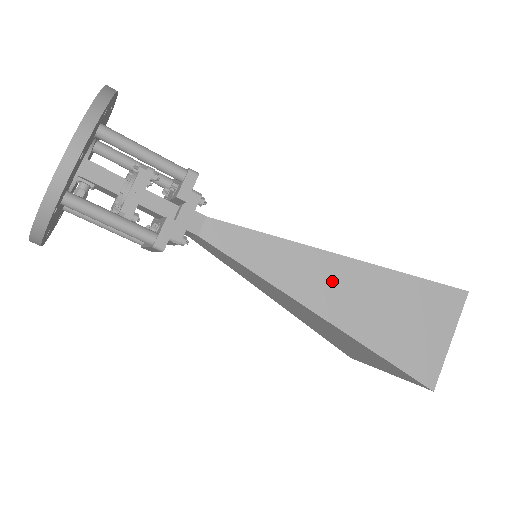
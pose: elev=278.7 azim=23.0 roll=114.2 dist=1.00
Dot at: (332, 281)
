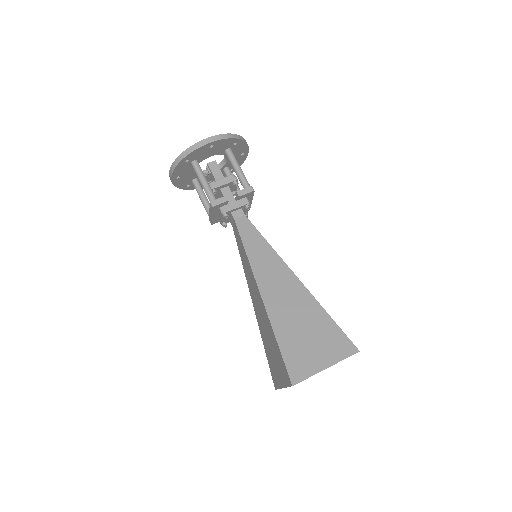
Dot at: (281, 283)
